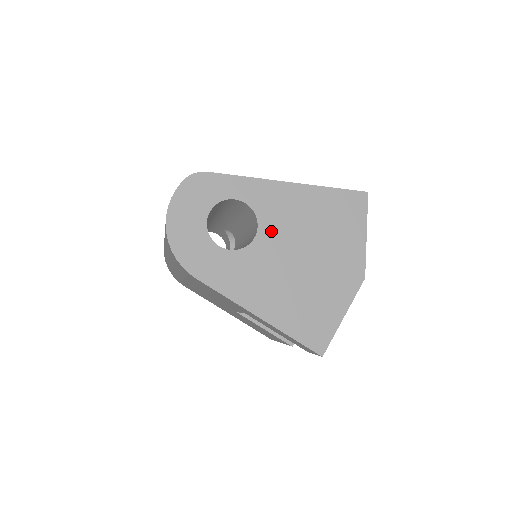
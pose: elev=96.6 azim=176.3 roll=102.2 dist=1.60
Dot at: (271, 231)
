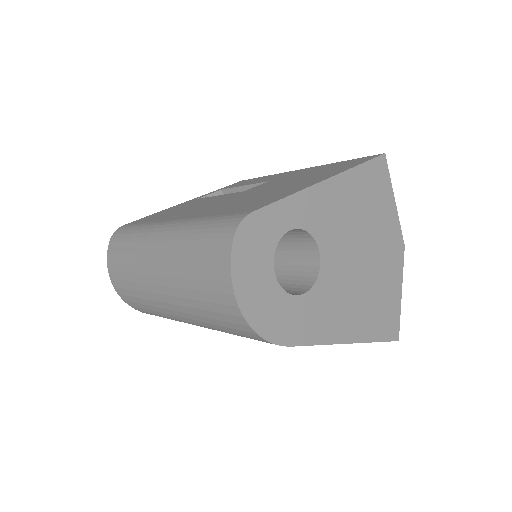
Dot at: (330, 247)
